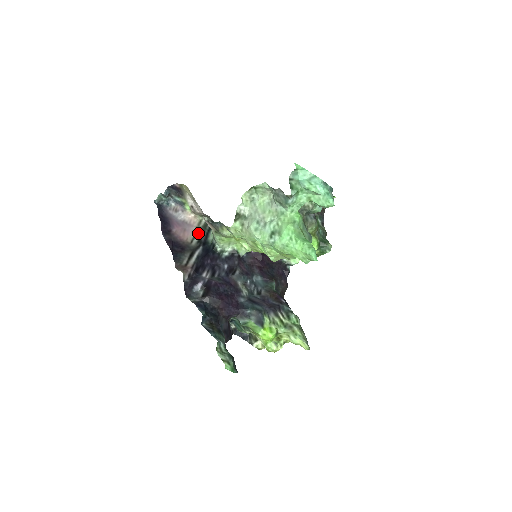
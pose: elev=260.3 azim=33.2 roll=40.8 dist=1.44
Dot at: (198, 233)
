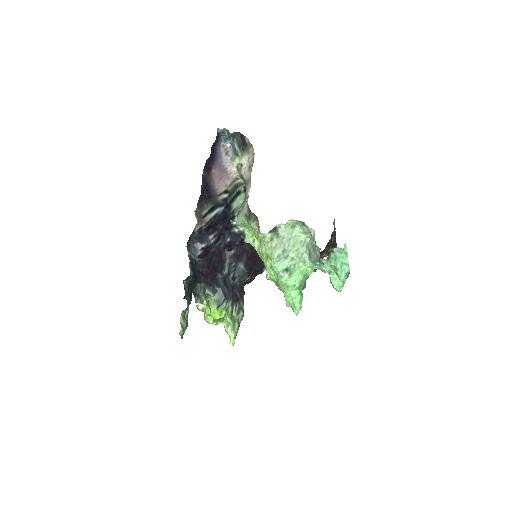
Dot at: (229, 191)
